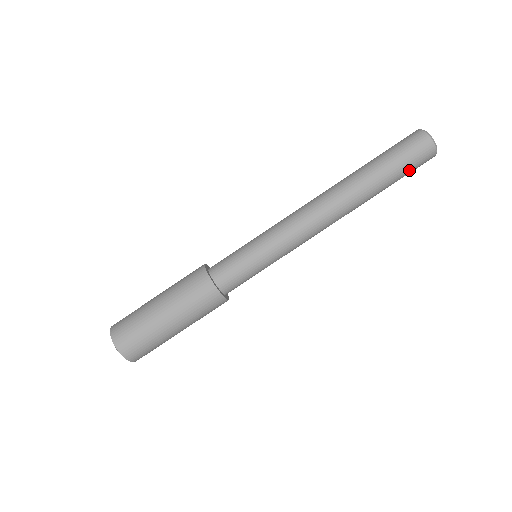
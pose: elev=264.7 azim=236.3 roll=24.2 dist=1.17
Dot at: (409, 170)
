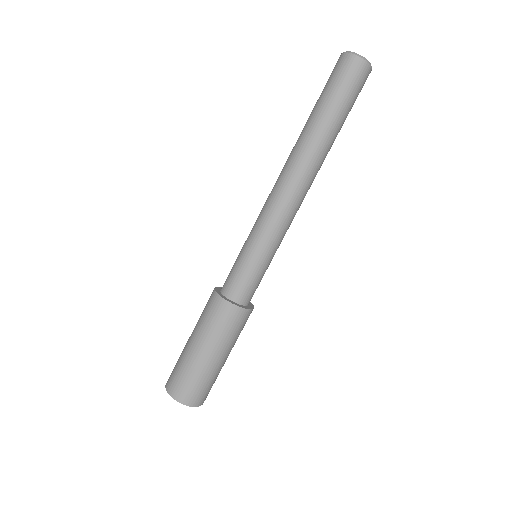
Dot at: (349, 94)
